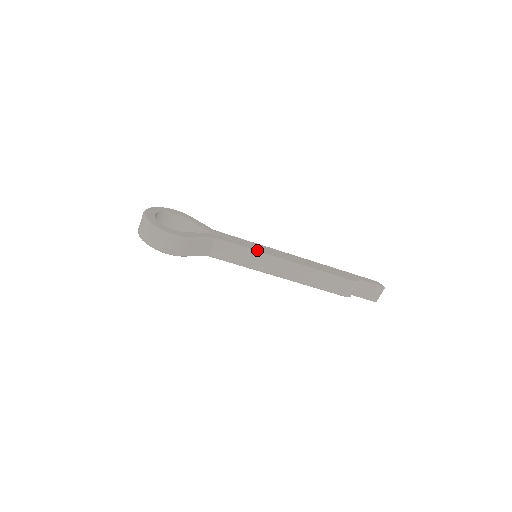
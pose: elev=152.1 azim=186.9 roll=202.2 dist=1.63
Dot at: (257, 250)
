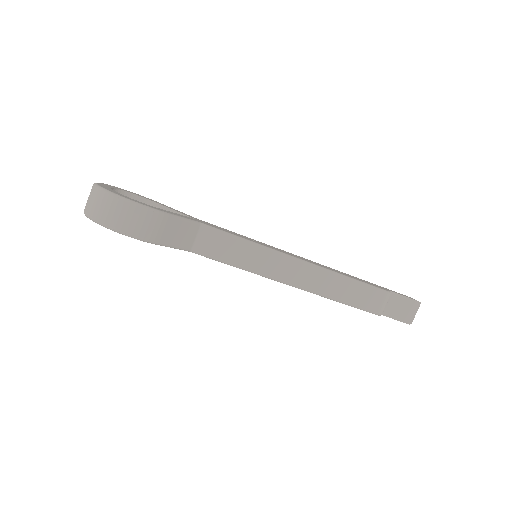
Dot at: (259, 243)
